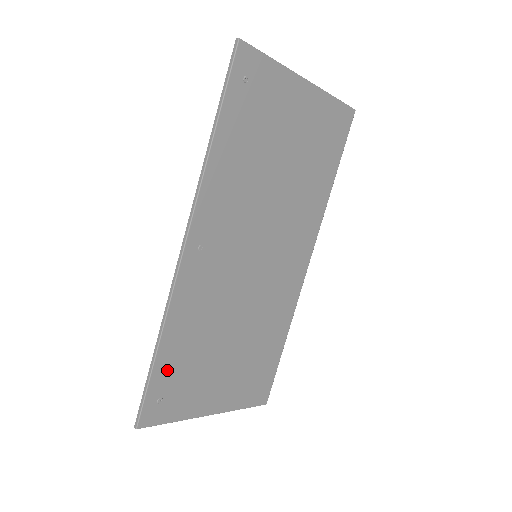
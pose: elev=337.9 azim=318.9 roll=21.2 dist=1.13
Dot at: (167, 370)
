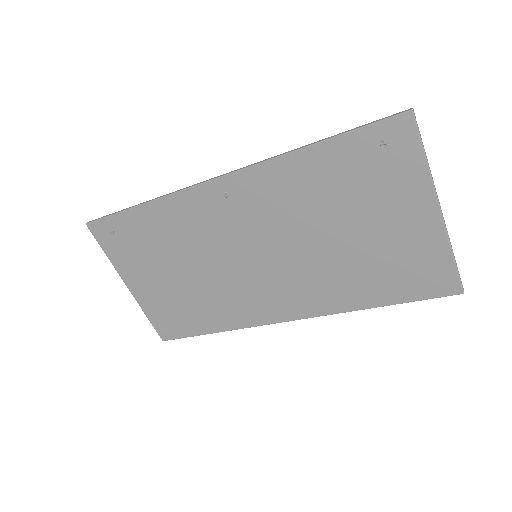
Dot at: (132, 224)
